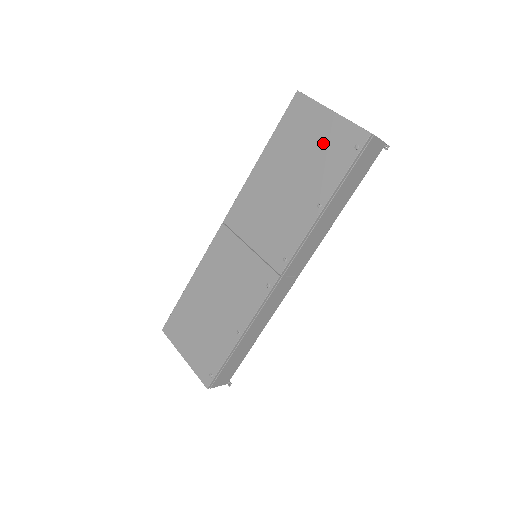
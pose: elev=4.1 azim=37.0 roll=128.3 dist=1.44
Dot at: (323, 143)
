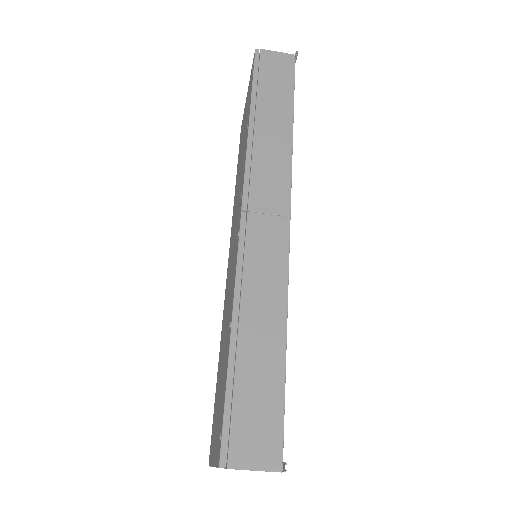
Dot at: (246, 108)
